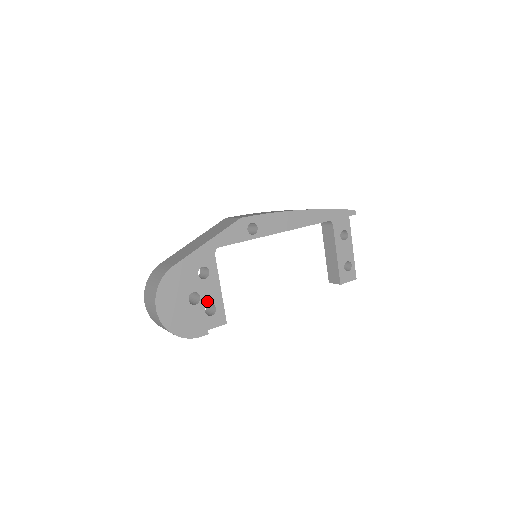
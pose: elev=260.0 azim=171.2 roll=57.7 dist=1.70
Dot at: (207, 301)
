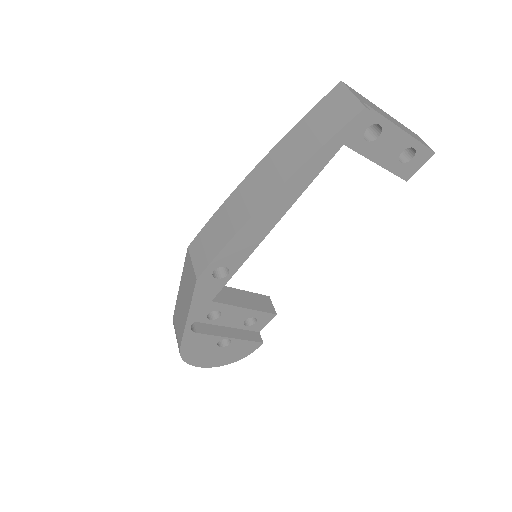
Dot at: (240, 321)
